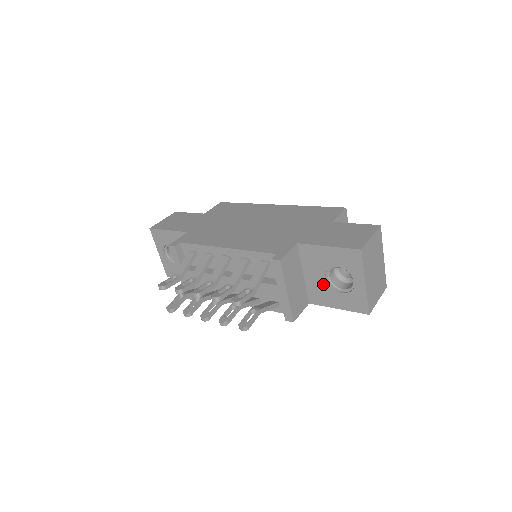
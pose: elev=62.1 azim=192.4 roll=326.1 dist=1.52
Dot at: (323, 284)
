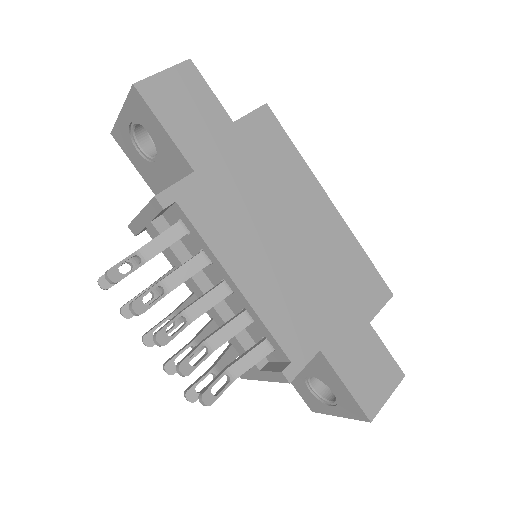
Dot at: (301, 372)
